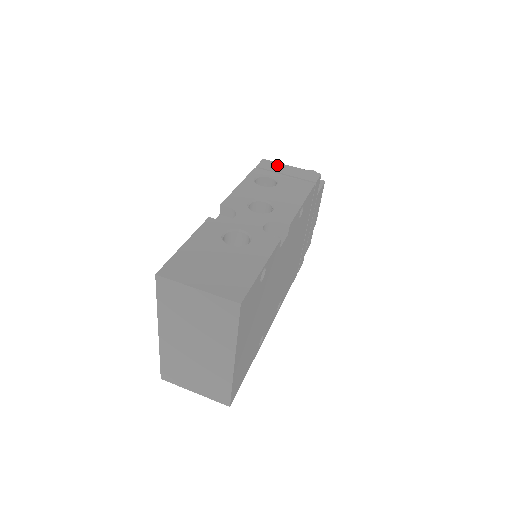
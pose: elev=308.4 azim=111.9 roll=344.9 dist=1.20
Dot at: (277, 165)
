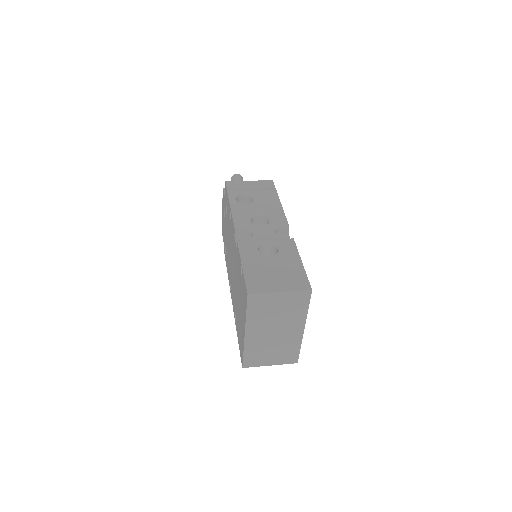
Dot at: (239, 183)
